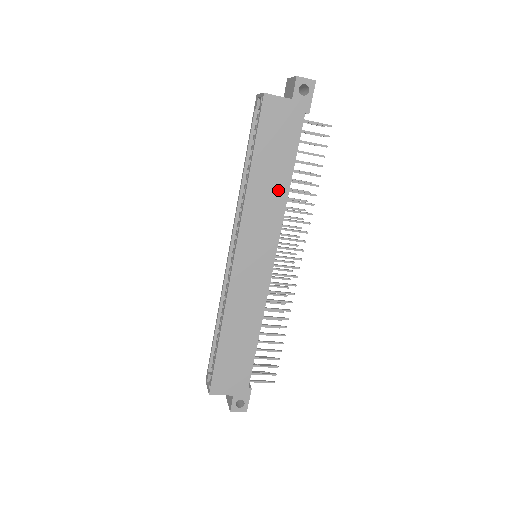
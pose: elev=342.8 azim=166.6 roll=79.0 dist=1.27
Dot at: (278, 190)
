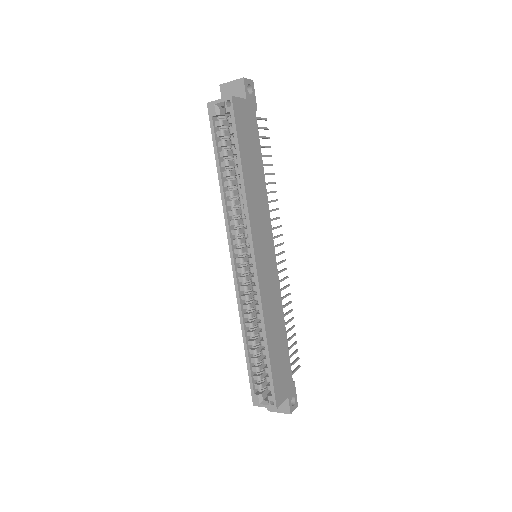
Dot at: (260, 185)
